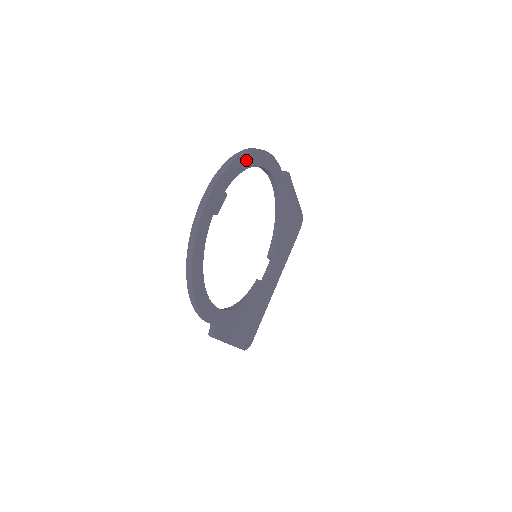
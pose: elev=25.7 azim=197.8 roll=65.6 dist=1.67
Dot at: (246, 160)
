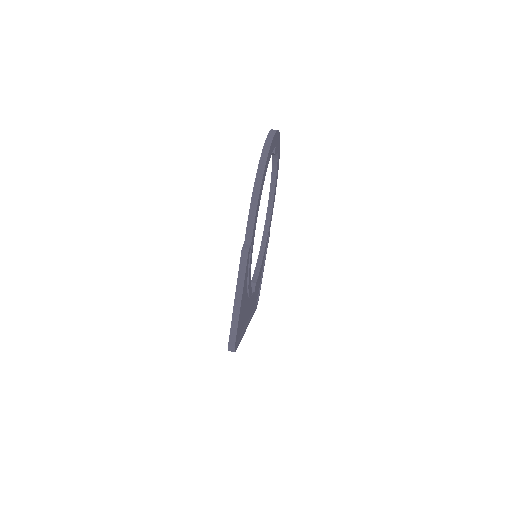
Dot at: (278, 161)
